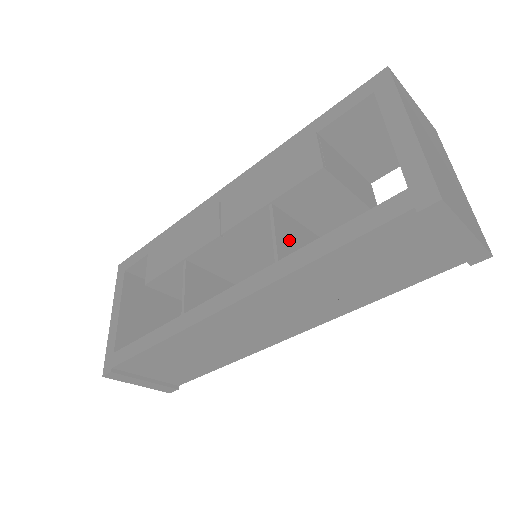
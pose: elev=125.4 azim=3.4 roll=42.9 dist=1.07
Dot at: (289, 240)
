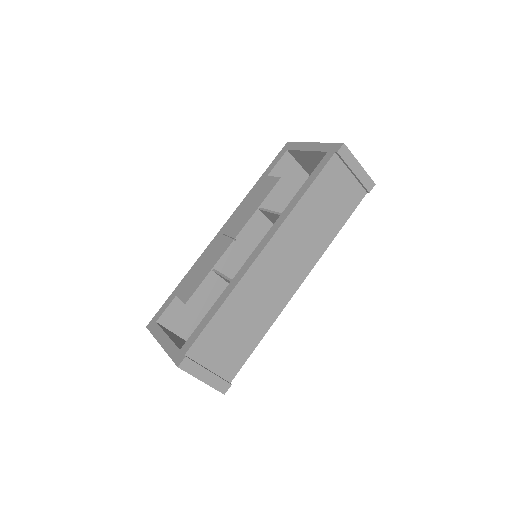
Dot at: occluded
